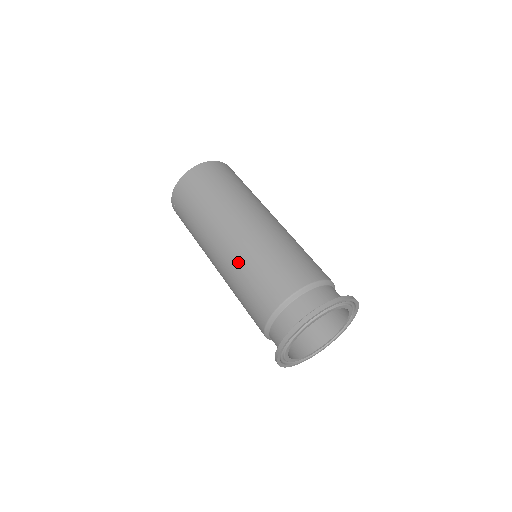
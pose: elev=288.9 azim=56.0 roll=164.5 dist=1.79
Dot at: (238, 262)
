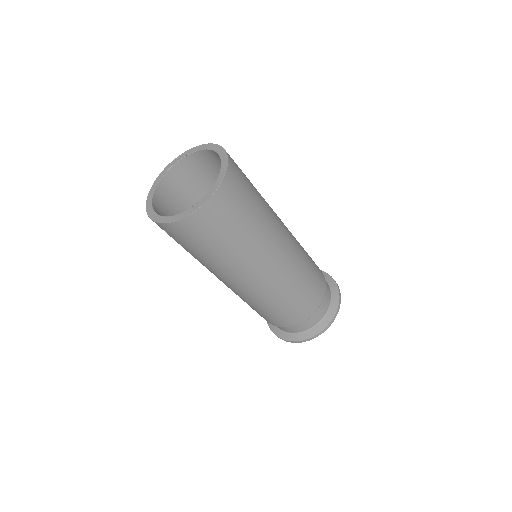
Dot at: (257, 300)
